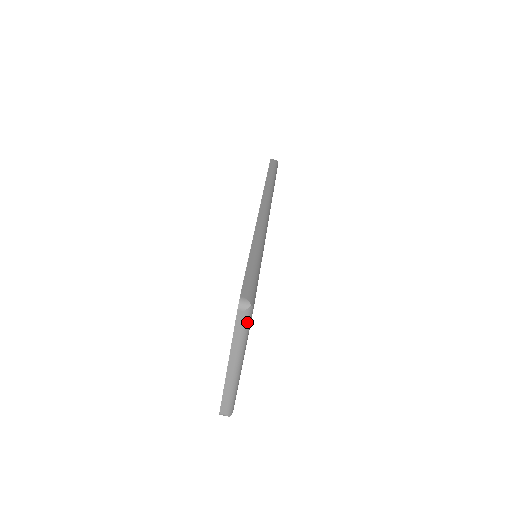
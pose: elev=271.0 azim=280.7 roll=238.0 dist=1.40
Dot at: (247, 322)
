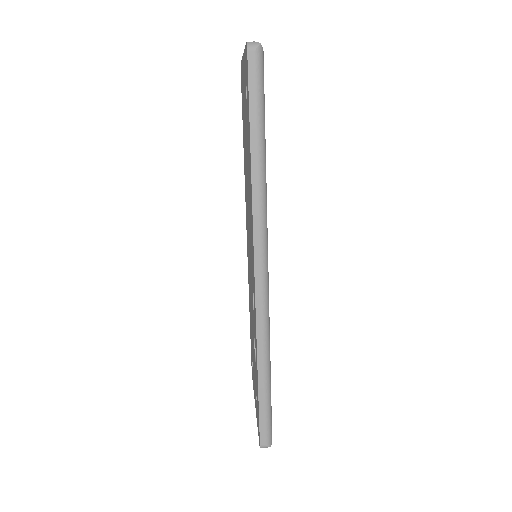
Dot at: occluded
